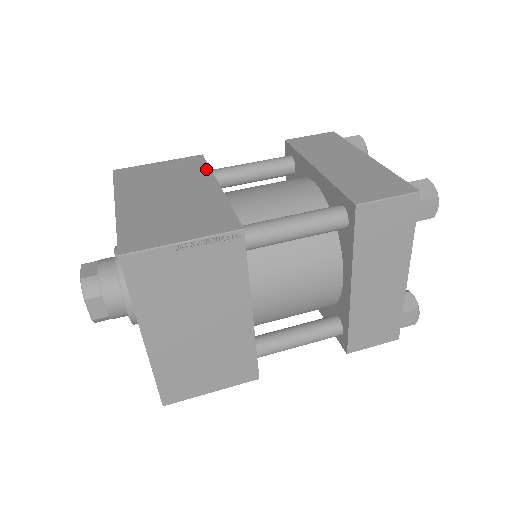
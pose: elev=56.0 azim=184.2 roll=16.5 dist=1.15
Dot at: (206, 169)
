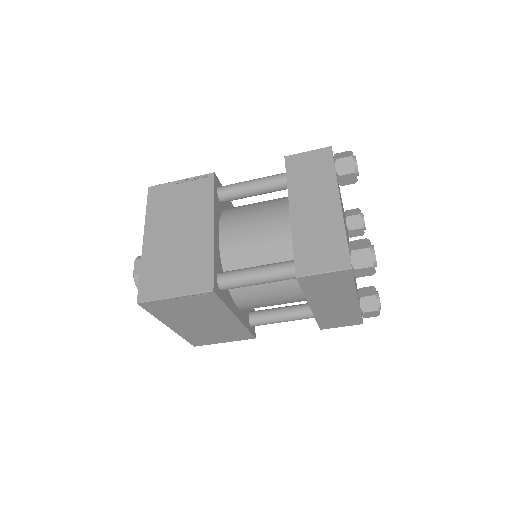
Dot at: (211, 199)
